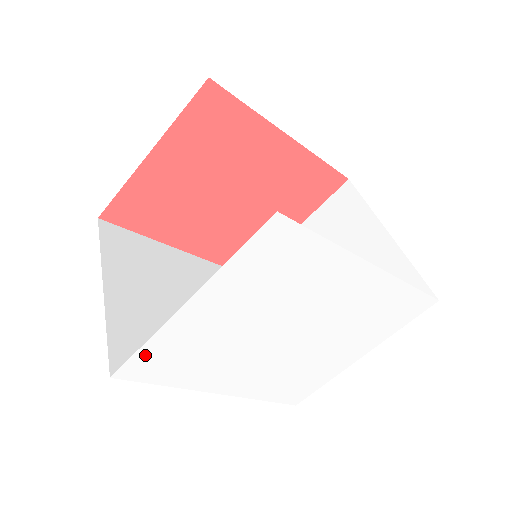
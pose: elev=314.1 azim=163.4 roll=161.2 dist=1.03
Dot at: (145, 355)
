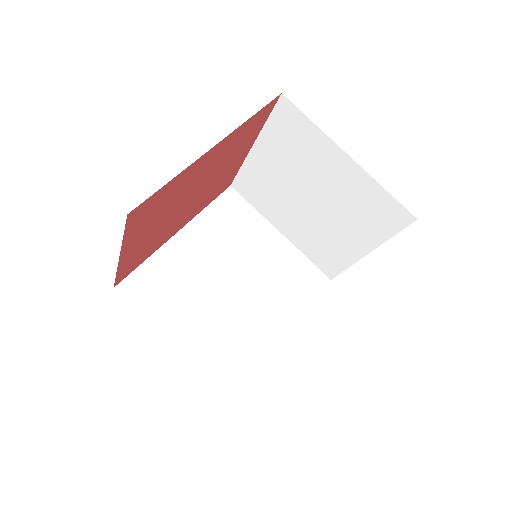
Dot at: occluded
